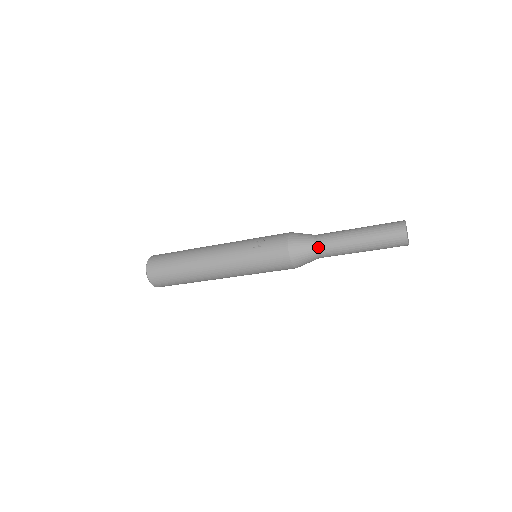
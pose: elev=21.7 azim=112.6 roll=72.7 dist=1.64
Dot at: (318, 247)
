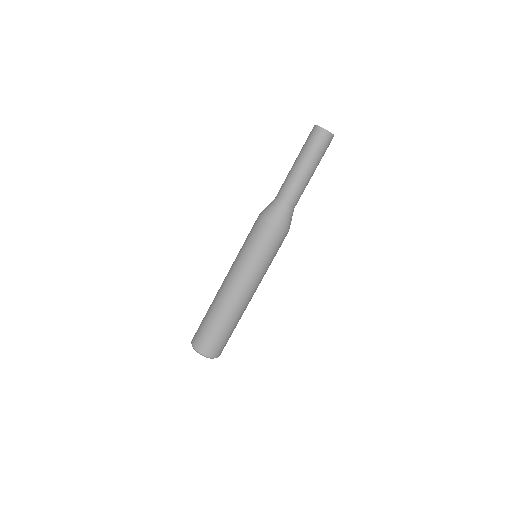
Dot at: occluded
